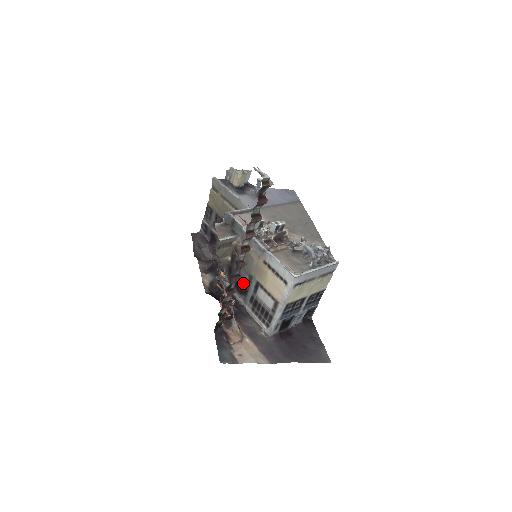
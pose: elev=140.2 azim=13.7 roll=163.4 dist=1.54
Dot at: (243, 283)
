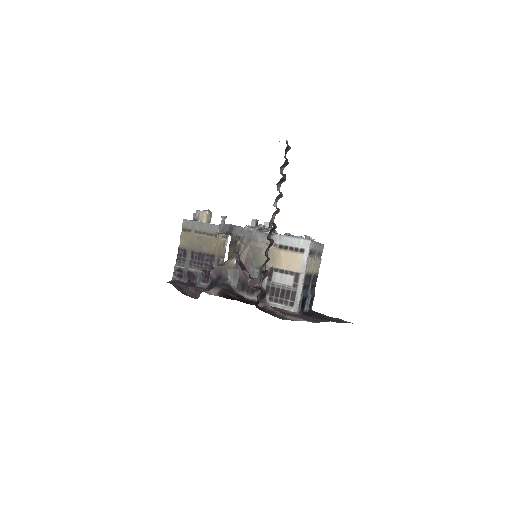
Dot at: occluded
